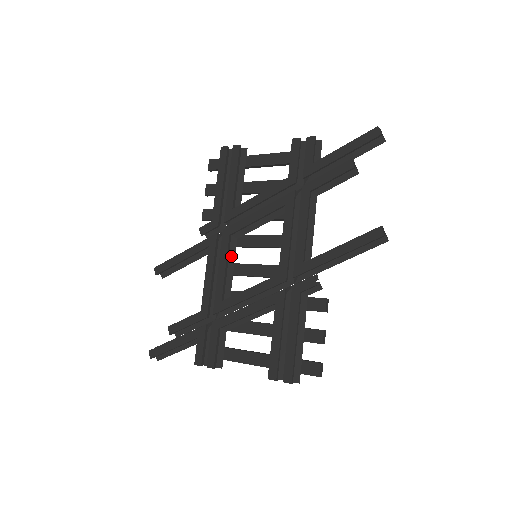
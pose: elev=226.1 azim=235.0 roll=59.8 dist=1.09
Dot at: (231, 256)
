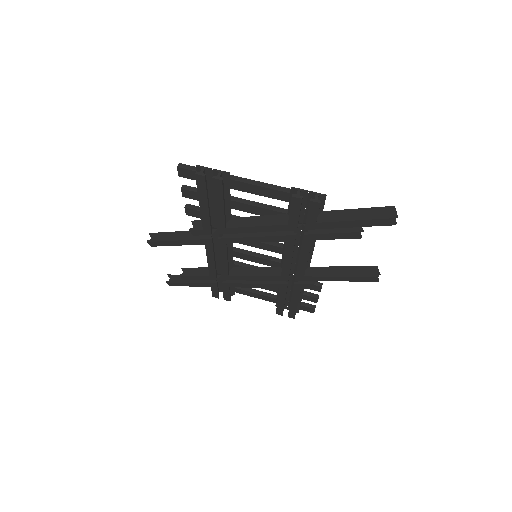
Dot at: (229, 248)
